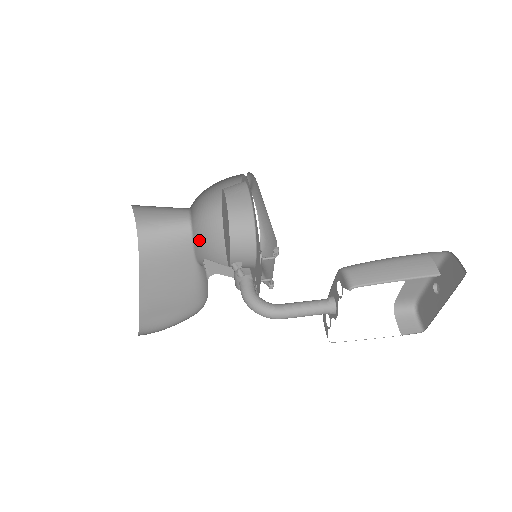
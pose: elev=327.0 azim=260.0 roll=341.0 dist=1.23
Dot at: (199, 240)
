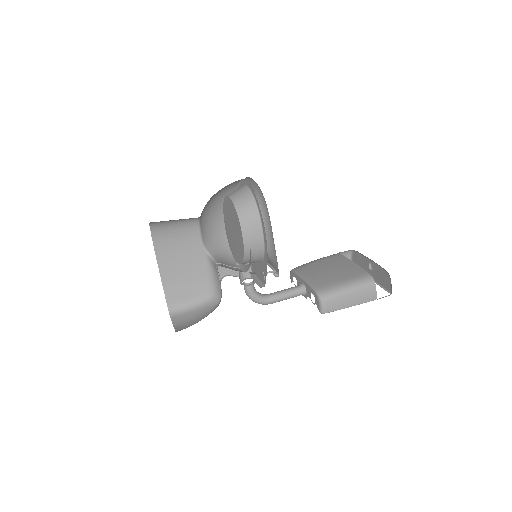
Dot at: (204, 221)
